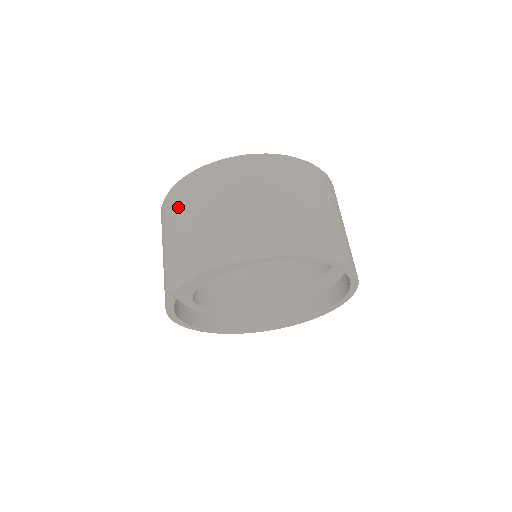
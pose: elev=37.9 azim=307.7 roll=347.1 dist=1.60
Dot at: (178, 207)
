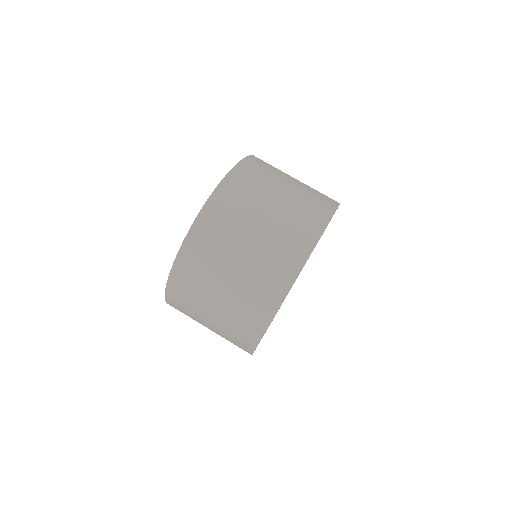
Dot at: (192, 294)
